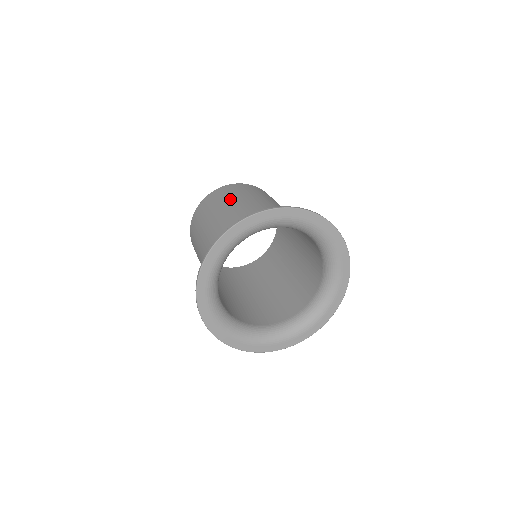
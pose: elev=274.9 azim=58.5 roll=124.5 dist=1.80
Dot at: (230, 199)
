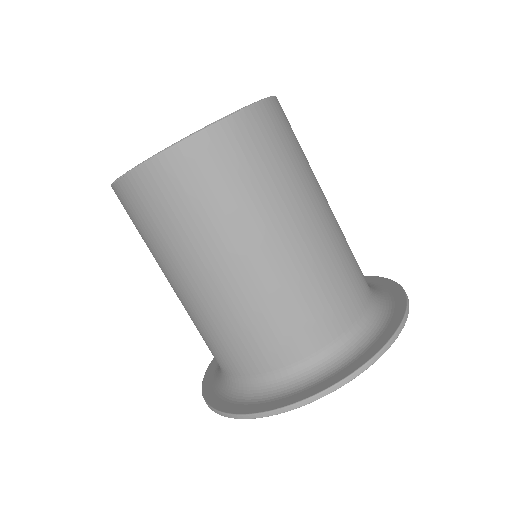
Dot at: (223, 227)
